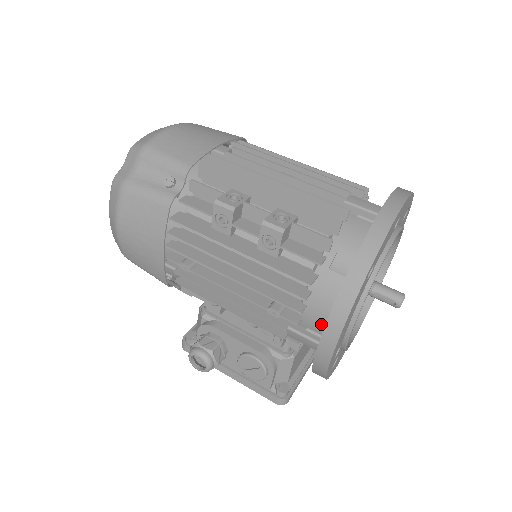
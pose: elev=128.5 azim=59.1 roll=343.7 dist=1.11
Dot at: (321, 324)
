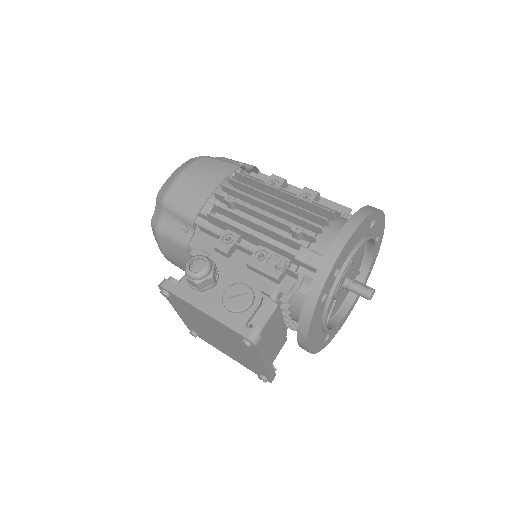
Dot at: occluded
